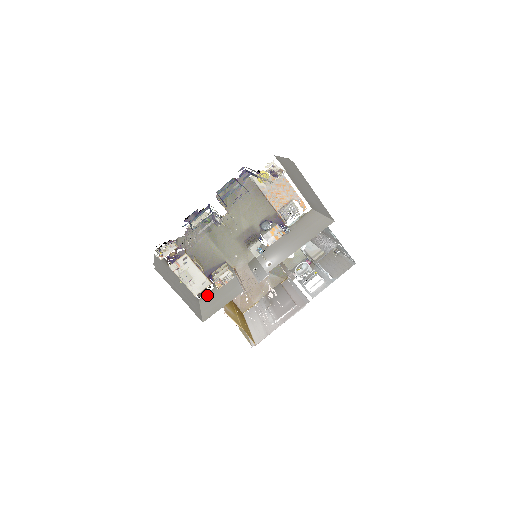
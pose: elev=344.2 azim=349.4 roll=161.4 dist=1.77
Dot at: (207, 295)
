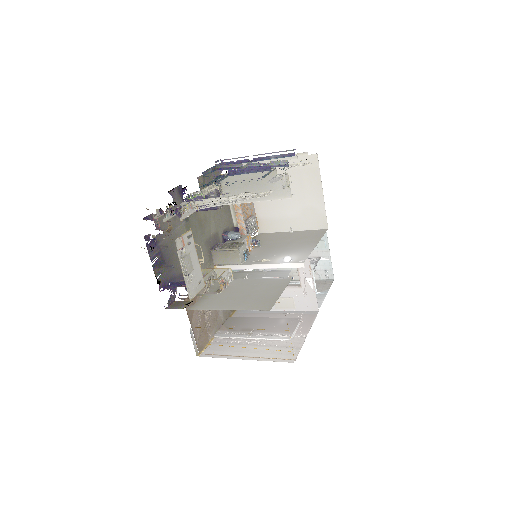
Dot at: (203, 301)
